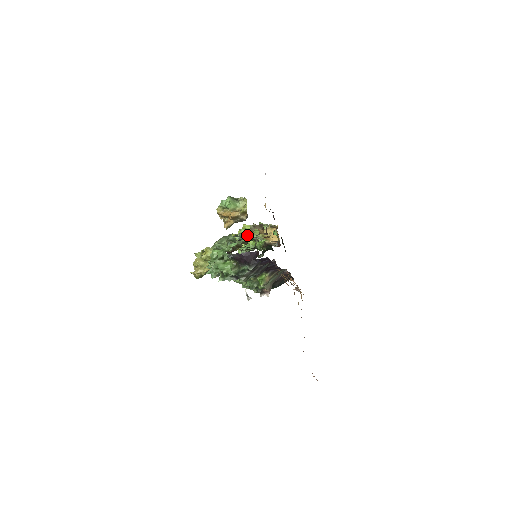
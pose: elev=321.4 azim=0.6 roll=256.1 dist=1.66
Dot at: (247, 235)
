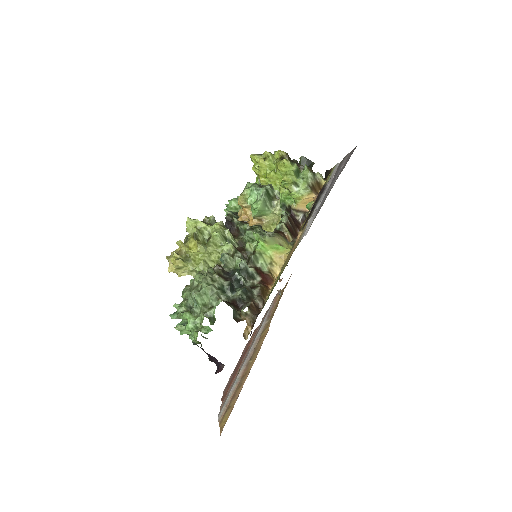
Dot at: (254, 252)
